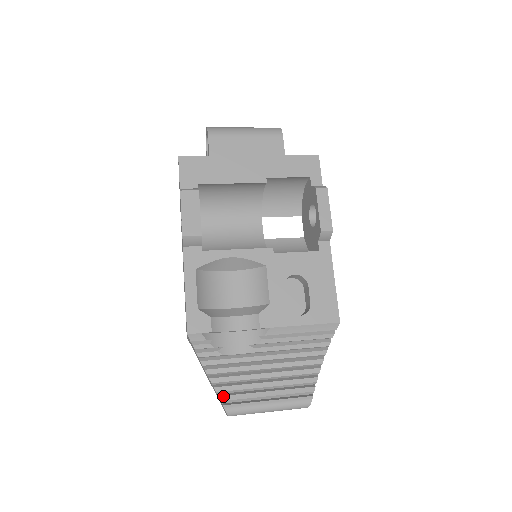
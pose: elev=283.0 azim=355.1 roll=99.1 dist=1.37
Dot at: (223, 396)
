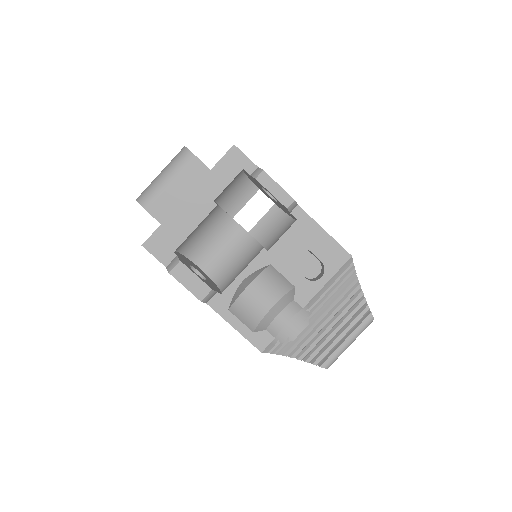
Dot at: (315, 361)
